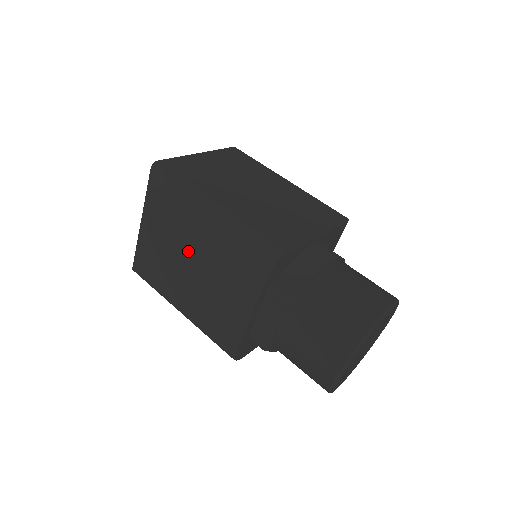
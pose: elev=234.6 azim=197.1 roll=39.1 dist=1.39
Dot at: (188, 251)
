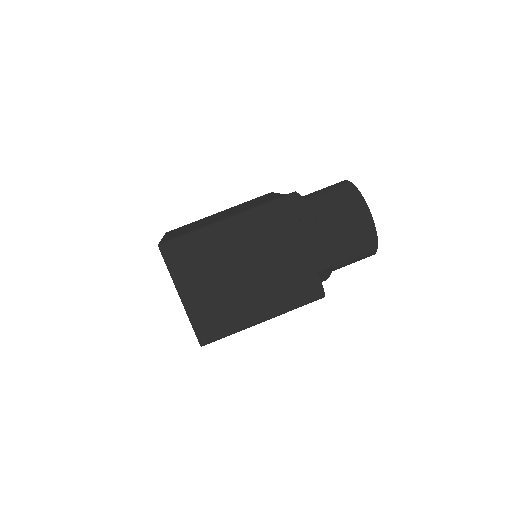
Dot at: (238, 262)
